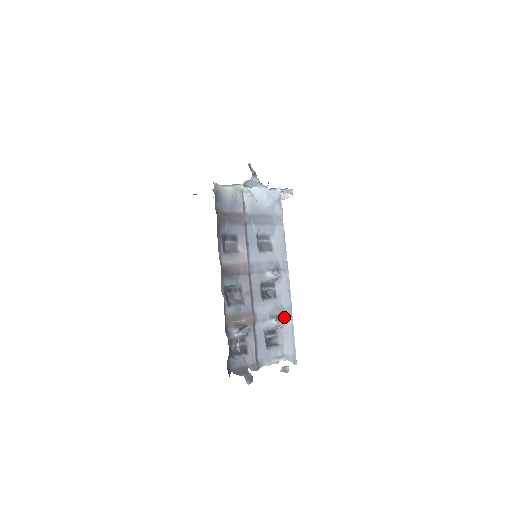
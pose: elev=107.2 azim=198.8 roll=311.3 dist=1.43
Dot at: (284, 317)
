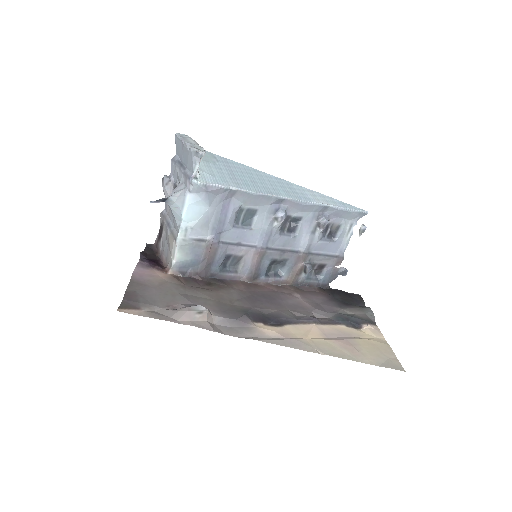
Dot at: (323, 213)
